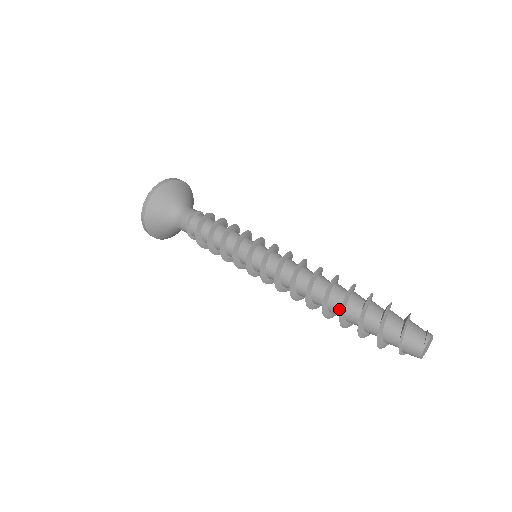
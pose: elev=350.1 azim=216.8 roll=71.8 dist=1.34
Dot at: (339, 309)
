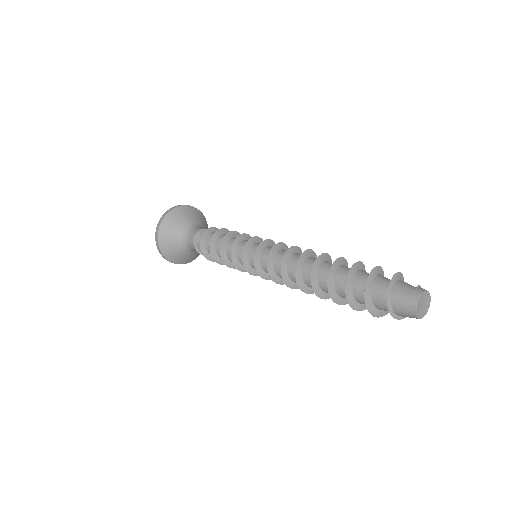
Dot at: occluded
